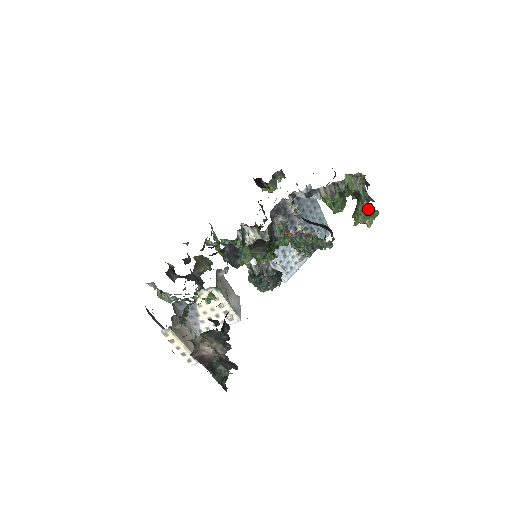
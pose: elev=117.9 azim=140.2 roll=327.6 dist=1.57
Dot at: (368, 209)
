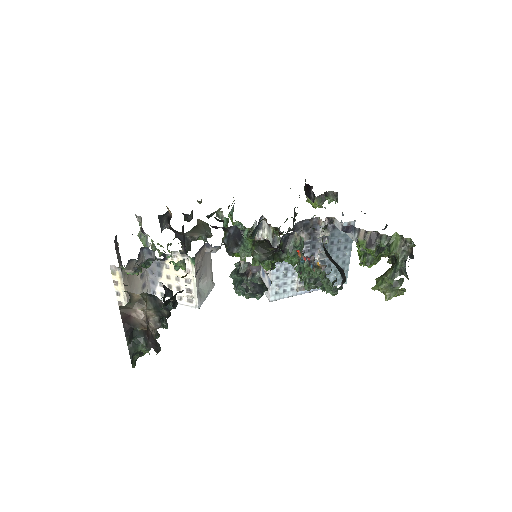
Dot at: (397, 282)
